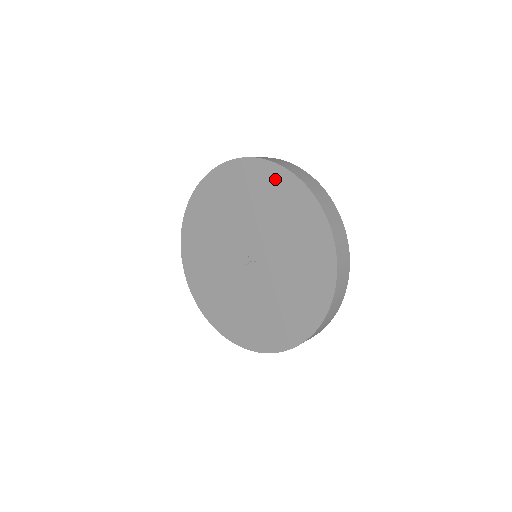
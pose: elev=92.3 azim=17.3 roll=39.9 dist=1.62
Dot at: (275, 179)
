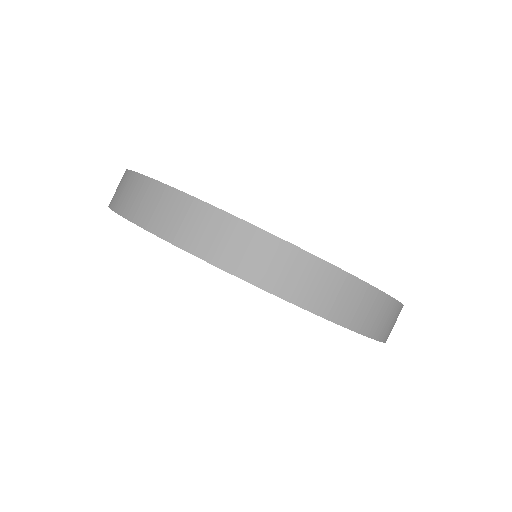
Dot at: occluded
